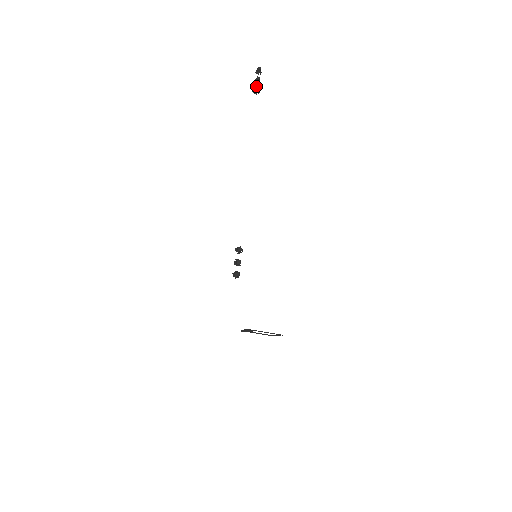
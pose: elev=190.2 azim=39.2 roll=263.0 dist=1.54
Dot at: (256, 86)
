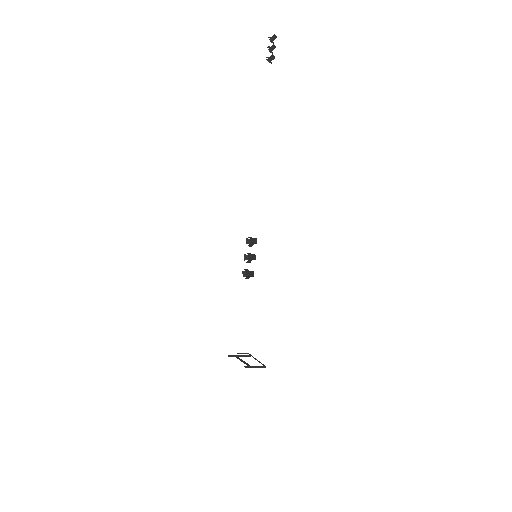
Dot at: occluded
